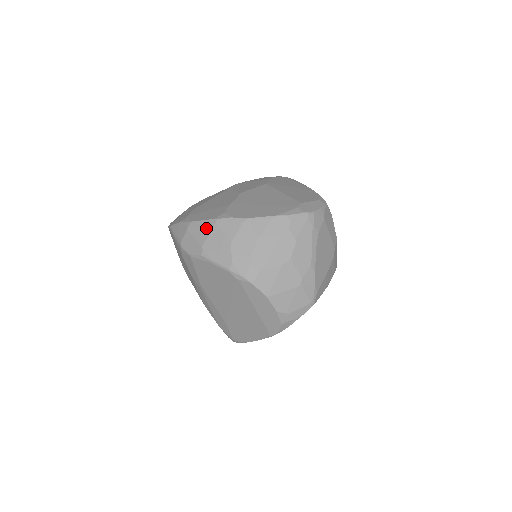
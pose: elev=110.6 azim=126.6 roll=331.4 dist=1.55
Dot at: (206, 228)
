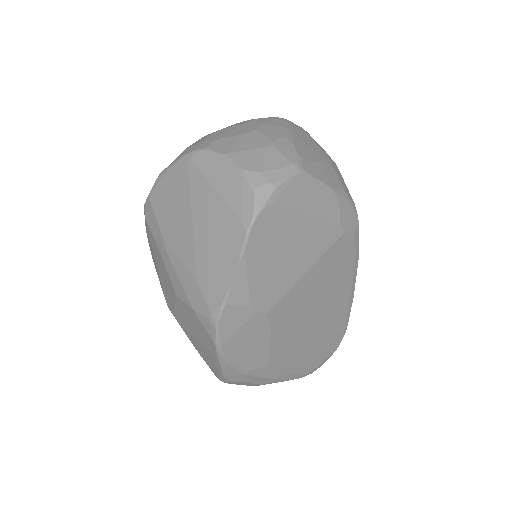
Dot at: occluded
